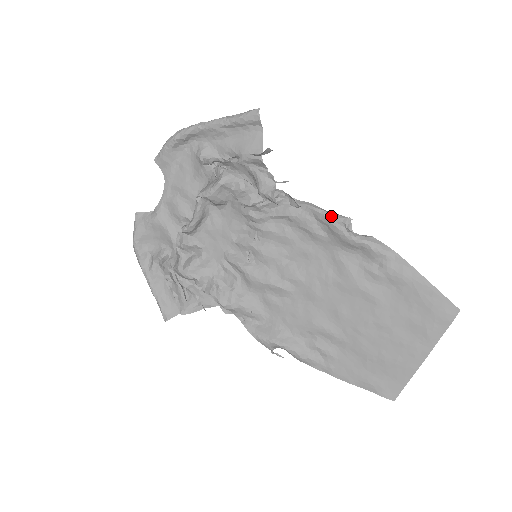
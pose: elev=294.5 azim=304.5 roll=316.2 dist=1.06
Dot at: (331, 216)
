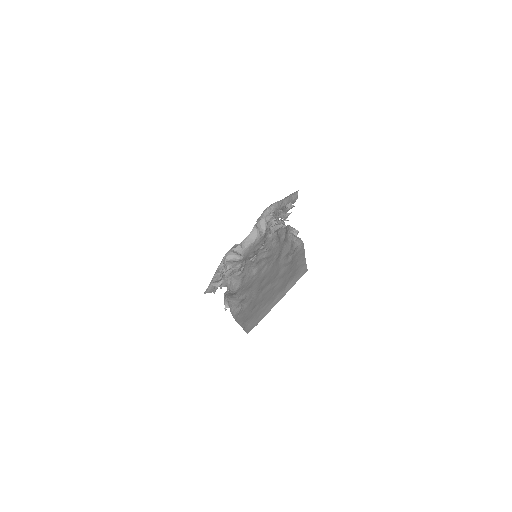
Dot at: (290, 227)
